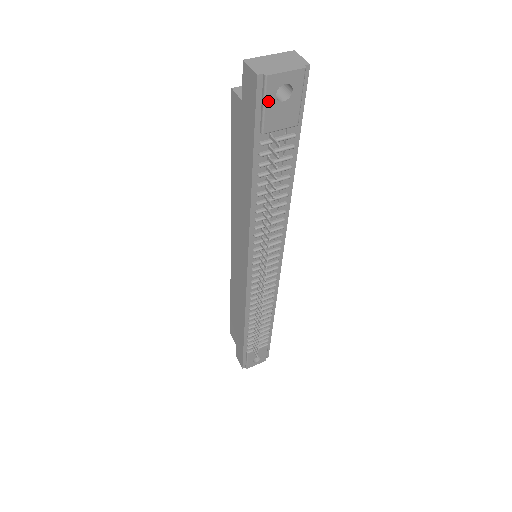
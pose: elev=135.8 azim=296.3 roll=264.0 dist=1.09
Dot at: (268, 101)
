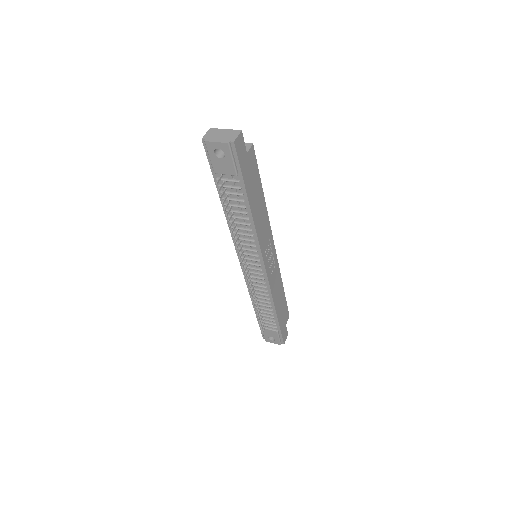
Dot at: (211, 155)
